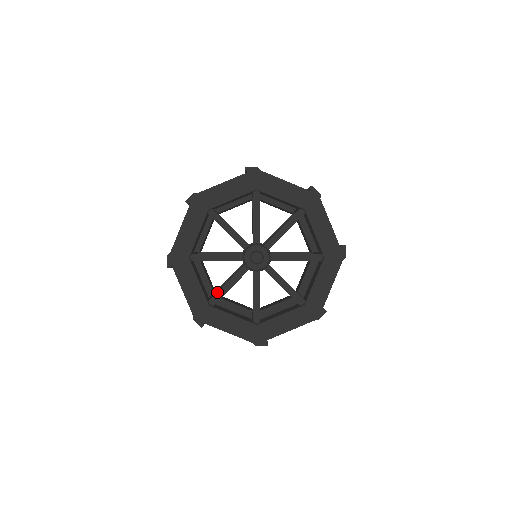
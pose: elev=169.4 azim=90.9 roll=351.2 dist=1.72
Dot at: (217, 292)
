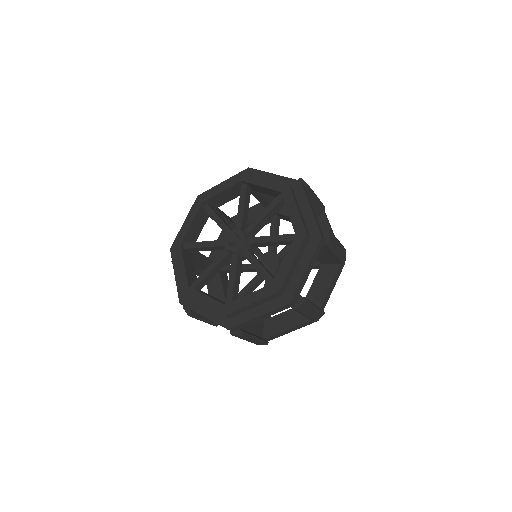
Dot at: (195, 242)
